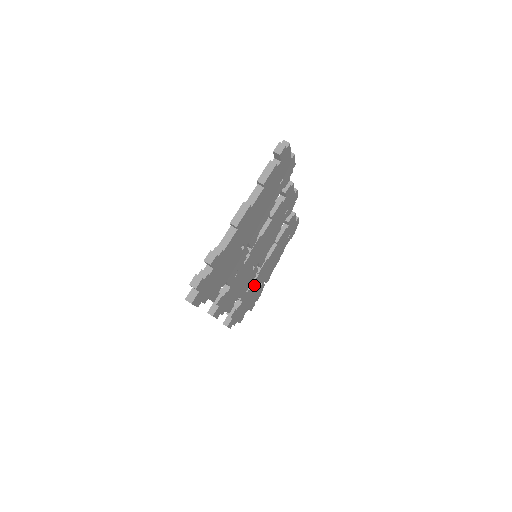
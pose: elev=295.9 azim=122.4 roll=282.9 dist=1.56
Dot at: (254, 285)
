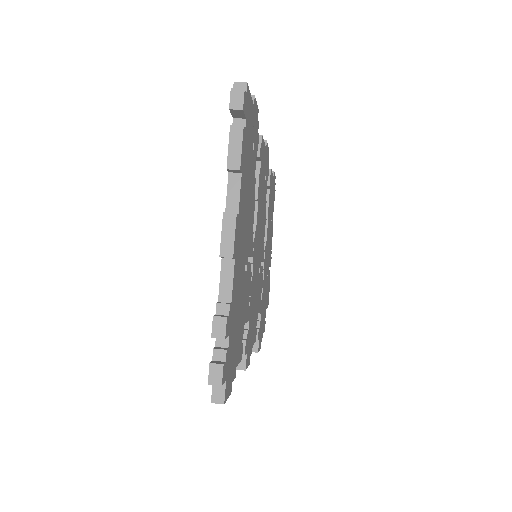
Dot at: occluded
